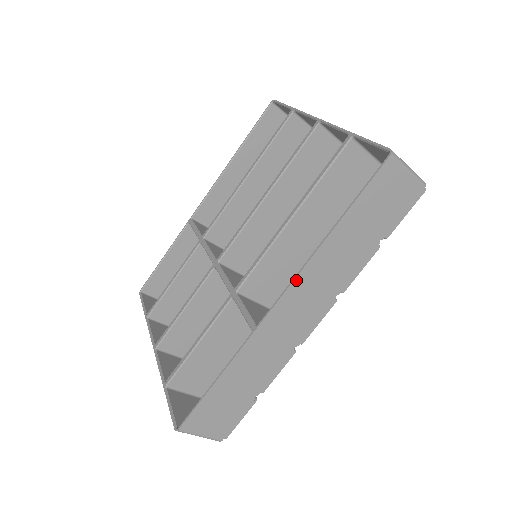
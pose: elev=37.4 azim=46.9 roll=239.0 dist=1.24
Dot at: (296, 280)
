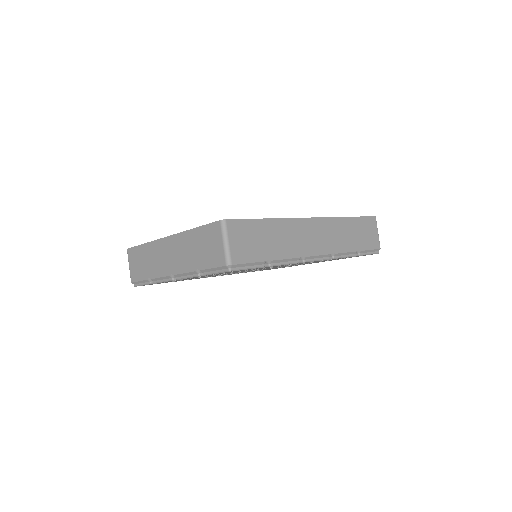
Dot at: (325, 219)
